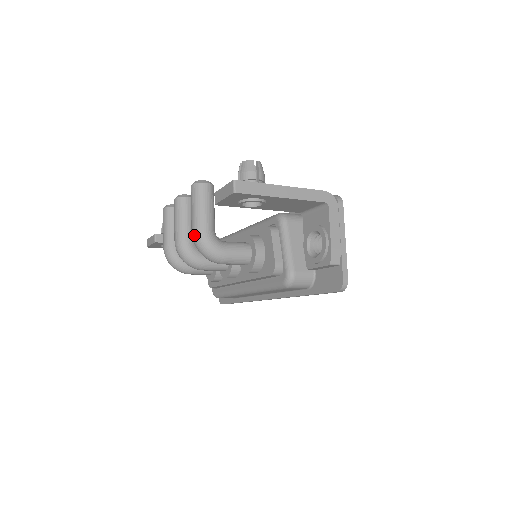
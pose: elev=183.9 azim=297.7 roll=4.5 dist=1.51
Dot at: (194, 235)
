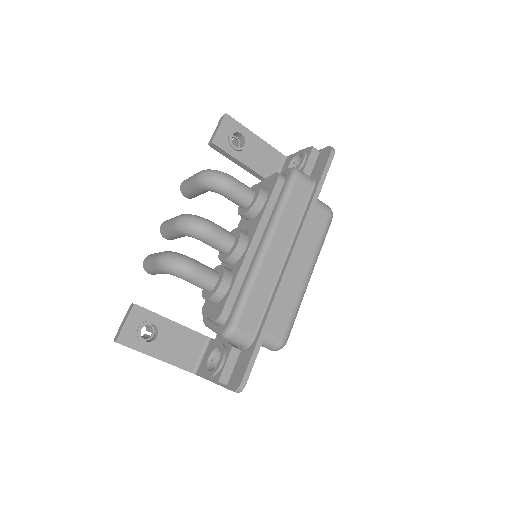
Dot at: (200, 172)
